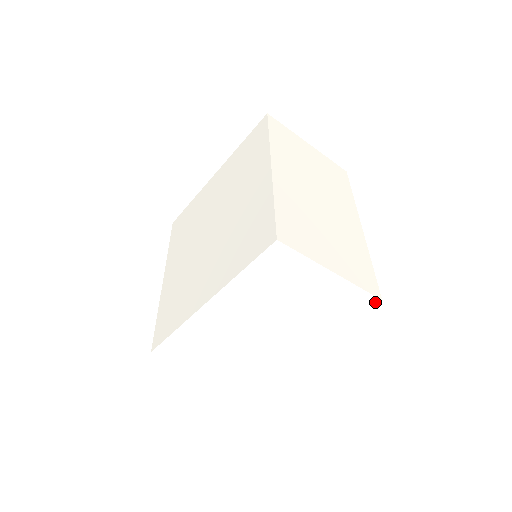
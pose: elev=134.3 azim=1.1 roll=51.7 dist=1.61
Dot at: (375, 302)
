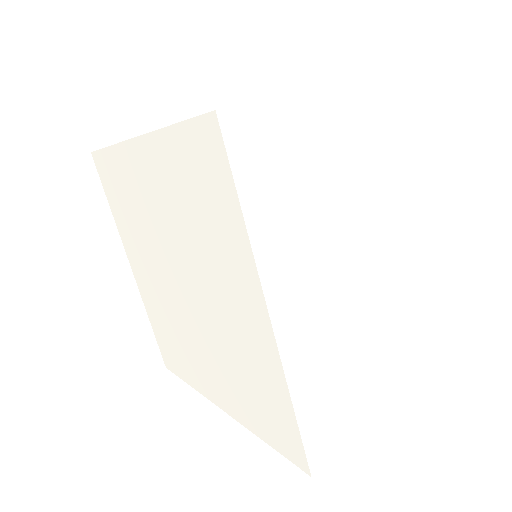
Dot at: (395, 80)
